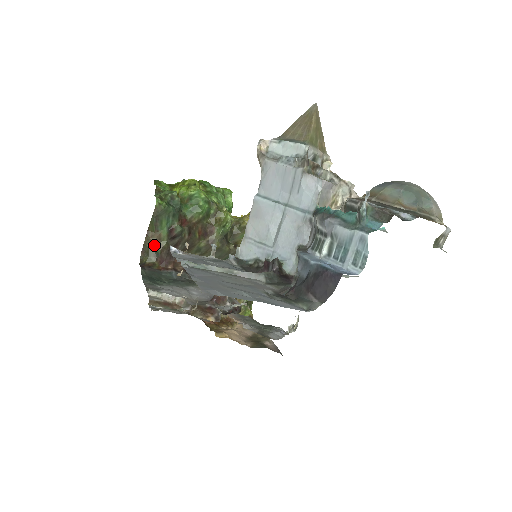
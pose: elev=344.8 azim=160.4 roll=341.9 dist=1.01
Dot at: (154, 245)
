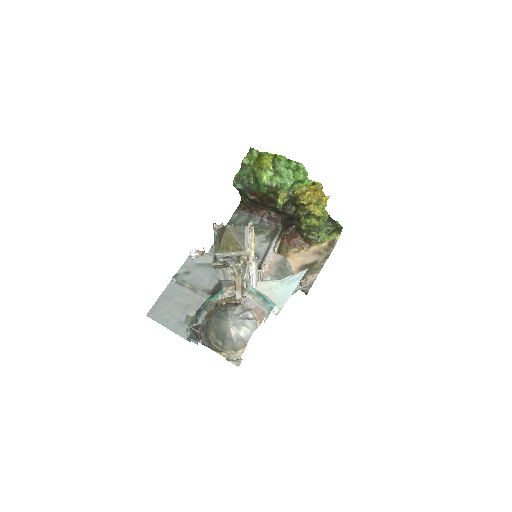
Dot at: (243, 199)
